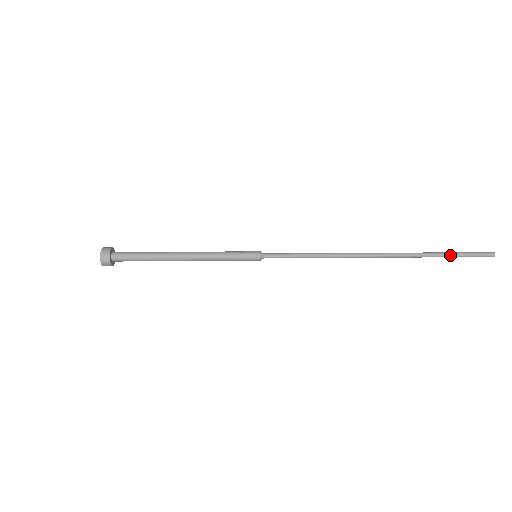
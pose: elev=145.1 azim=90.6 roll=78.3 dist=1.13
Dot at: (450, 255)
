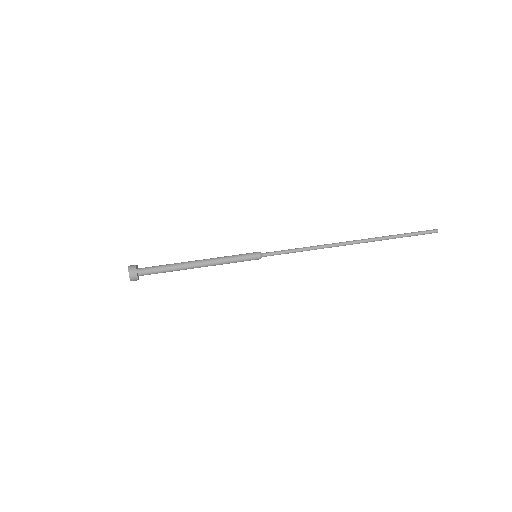
Dot at: occluded
